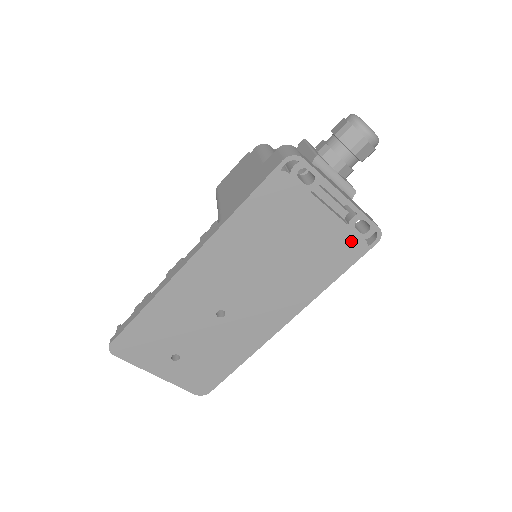
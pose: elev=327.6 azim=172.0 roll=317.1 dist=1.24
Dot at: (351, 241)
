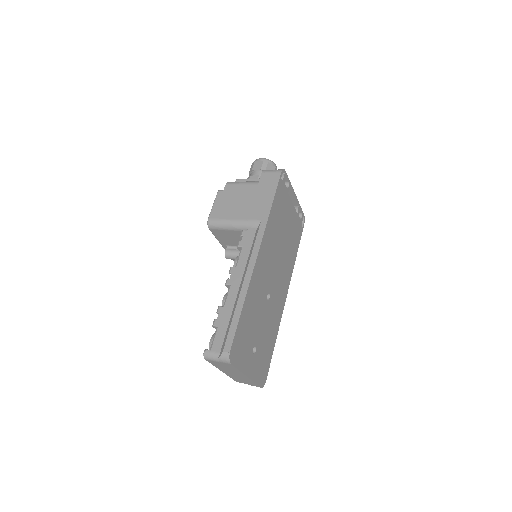
Dot at: (299, 225)
